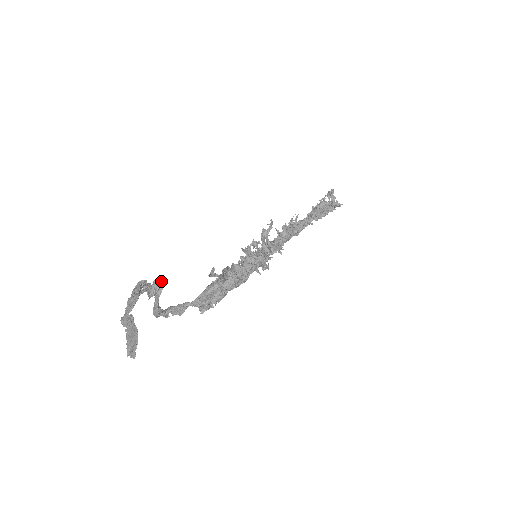
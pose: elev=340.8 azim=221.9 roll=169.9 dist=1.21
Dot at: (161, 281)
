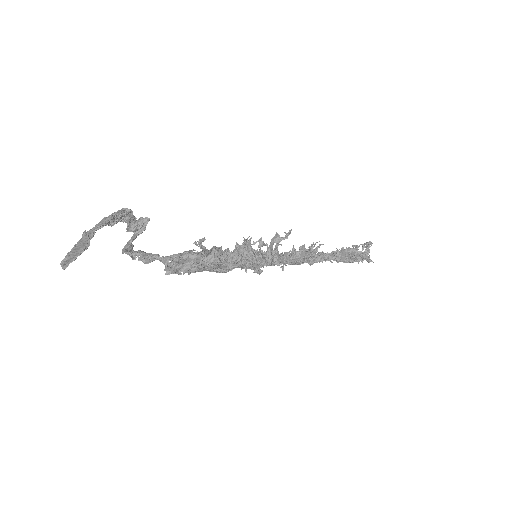
Dot at: occluded
